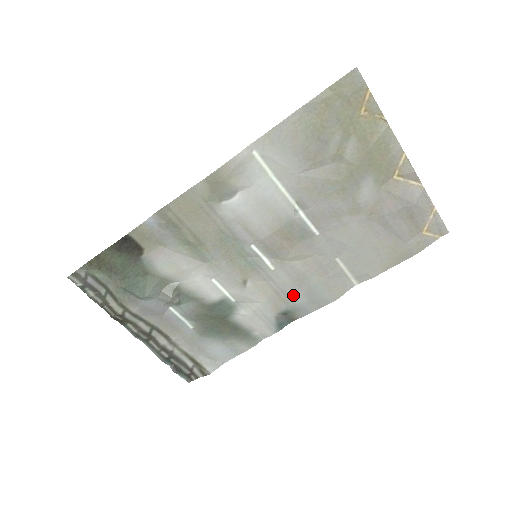
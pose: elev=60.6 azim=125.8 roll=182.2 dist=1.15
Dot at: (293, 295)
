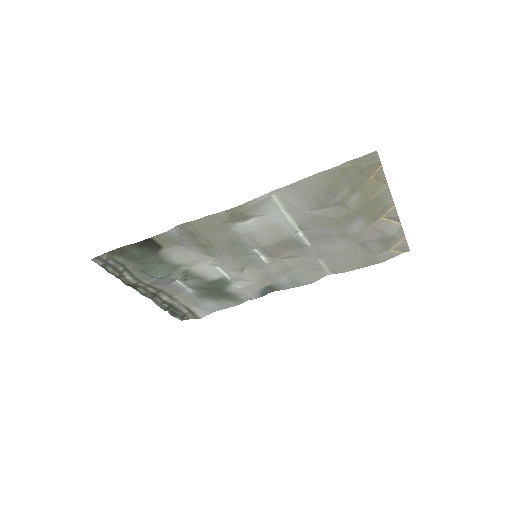
Dot at: (278, 278)
